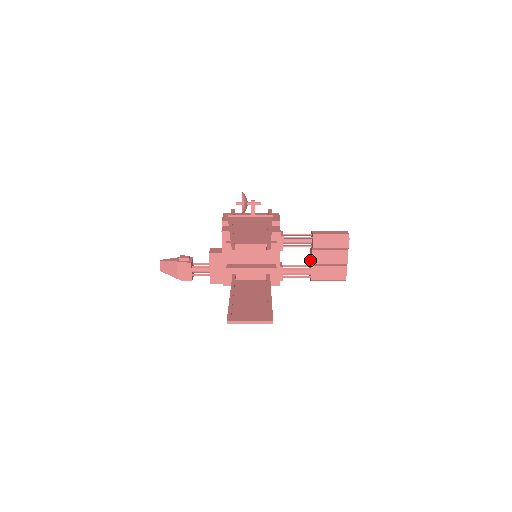
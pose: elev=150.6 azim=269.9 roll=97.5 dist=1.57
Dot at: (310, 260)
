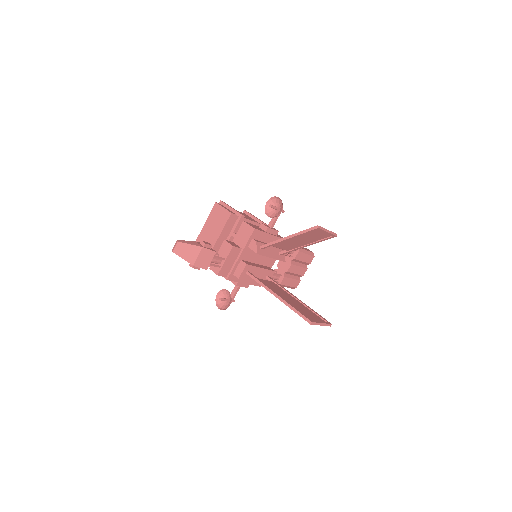
Dot at: (281, 267)
